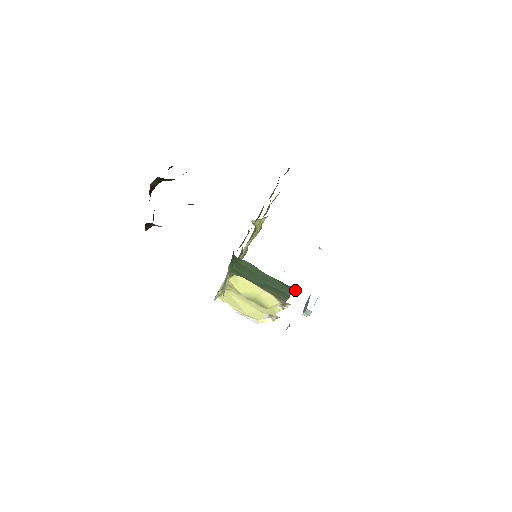
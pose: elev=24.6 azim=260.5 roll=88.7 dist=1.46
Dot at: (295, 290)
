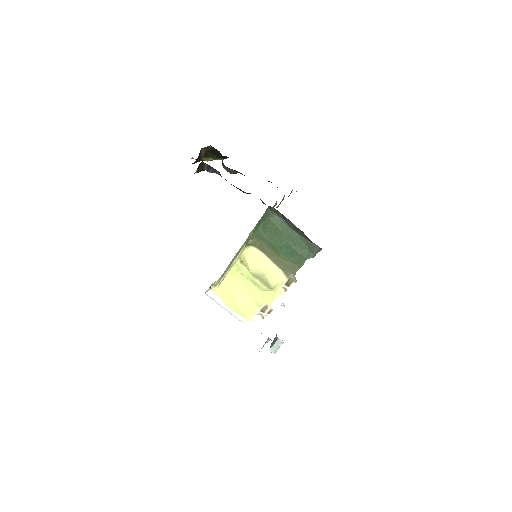
Dot at: (314, 251)
